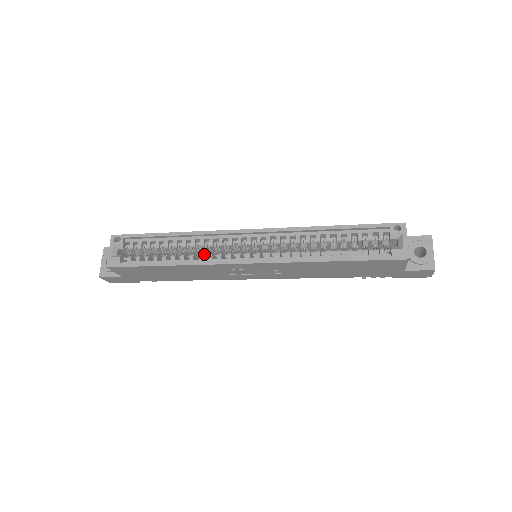
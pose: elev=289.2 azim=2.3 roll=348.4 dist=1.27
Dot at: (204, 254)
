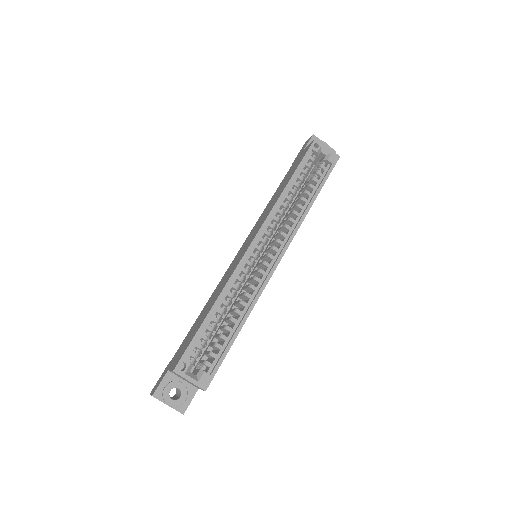
Dot at: (244, 292)
